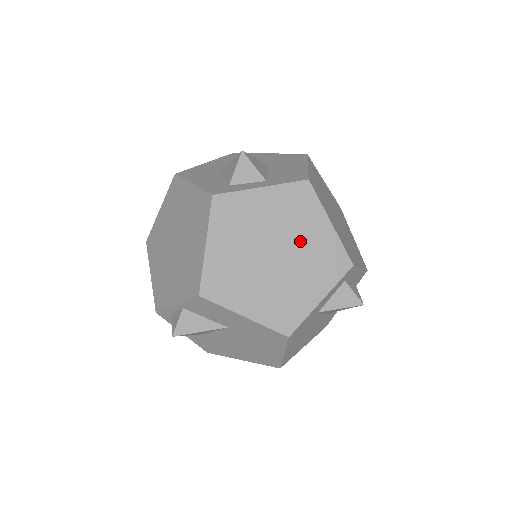
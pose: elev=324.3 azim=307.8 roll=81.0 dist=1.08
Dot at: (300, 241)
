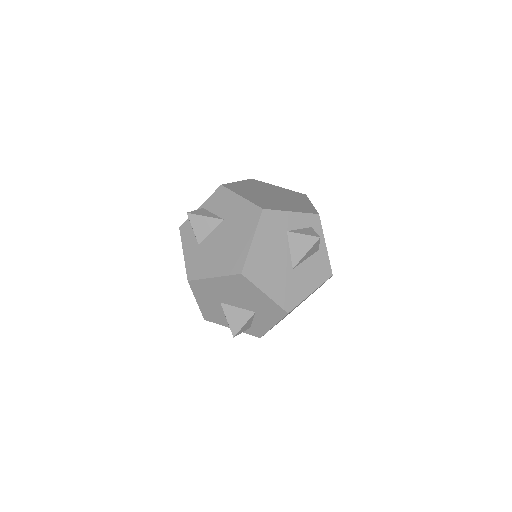
Dot at: (290, 199)
